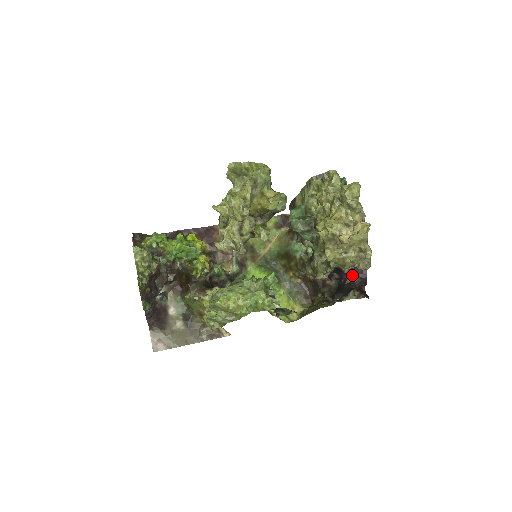
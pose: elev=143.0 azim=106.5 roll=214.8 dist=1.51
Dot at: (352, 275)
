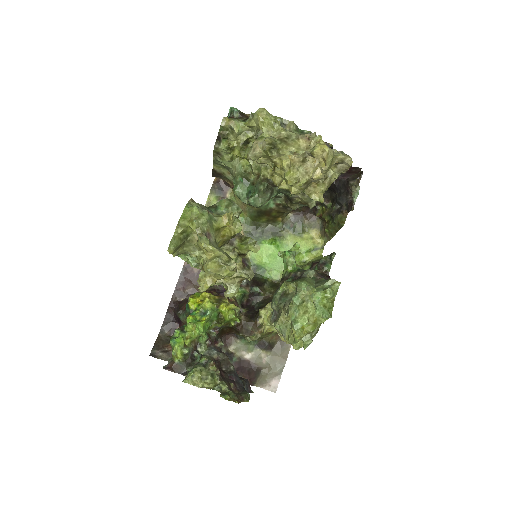
Dot at: occluded
